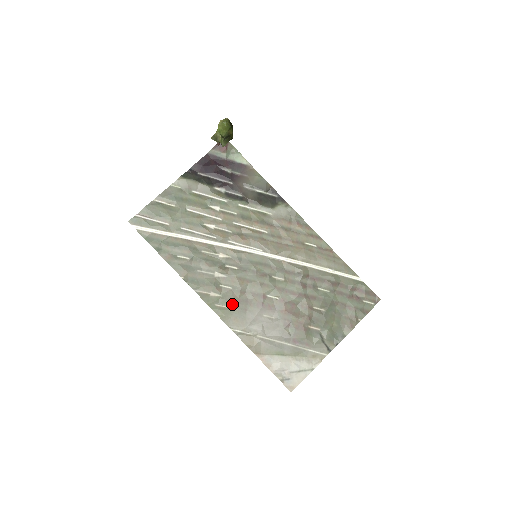
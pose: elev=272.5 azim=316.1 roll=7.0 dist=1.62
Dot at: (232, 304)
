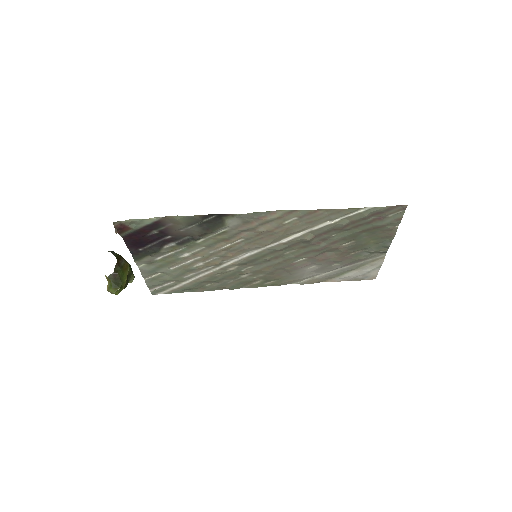
Dot at: (276, 279)
